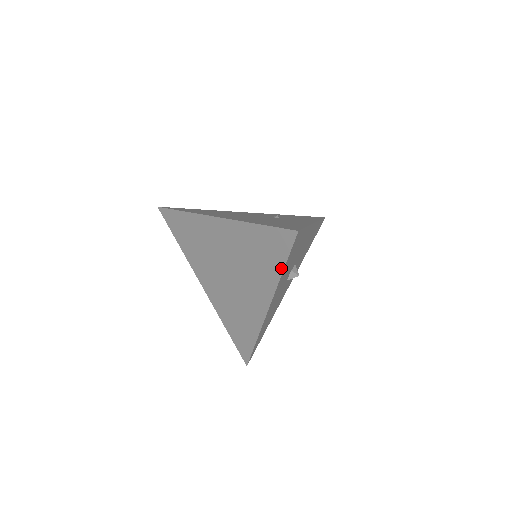
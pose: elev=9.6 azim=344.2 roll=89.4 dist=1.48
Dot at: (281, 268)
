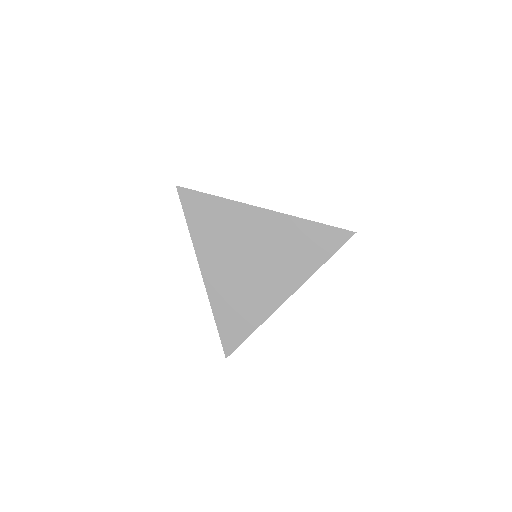
Dot at: (323, 261)
